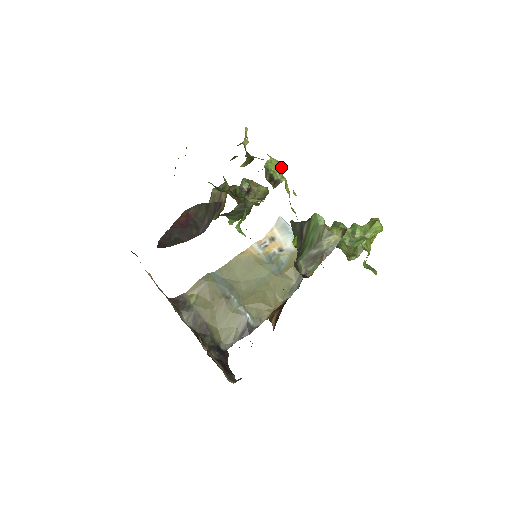
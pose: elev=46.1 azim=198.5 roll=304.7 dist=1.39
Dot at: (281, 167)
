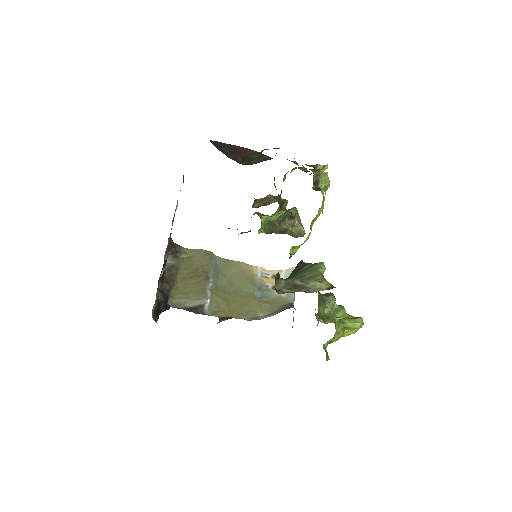
Dot at: occluded
